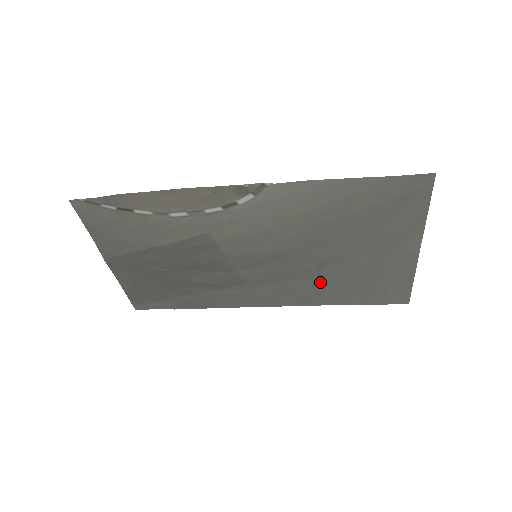
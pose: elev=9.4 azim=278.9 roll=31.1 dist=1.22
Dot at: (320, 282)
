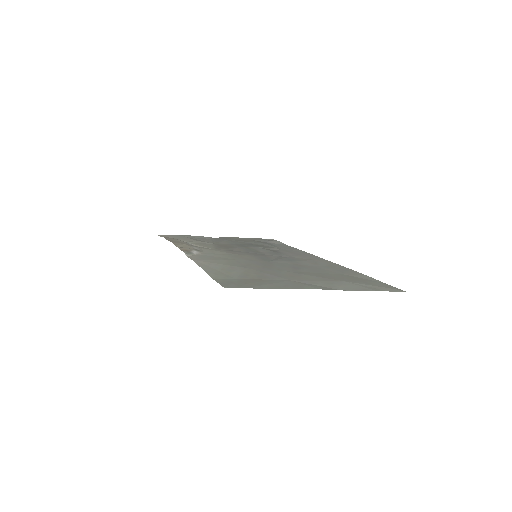
Dot at: (316, 268)
